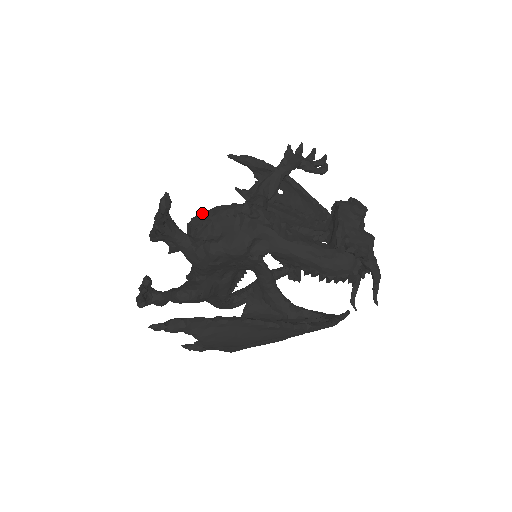
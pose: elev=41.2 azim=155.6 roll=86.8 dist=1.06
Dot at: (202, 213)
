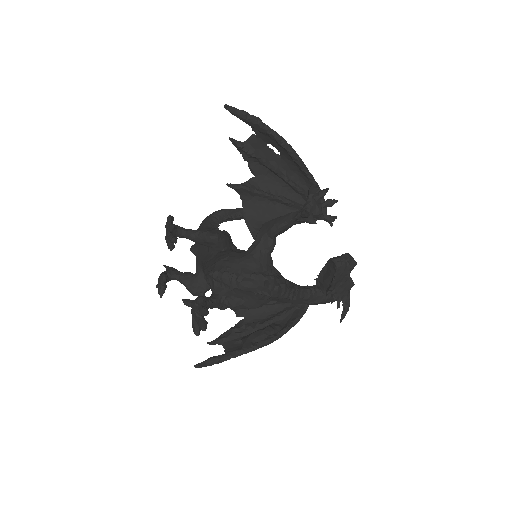
Dot at: (224, 276)
